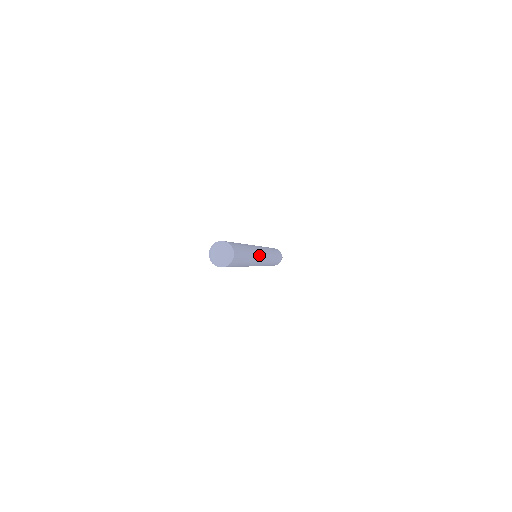
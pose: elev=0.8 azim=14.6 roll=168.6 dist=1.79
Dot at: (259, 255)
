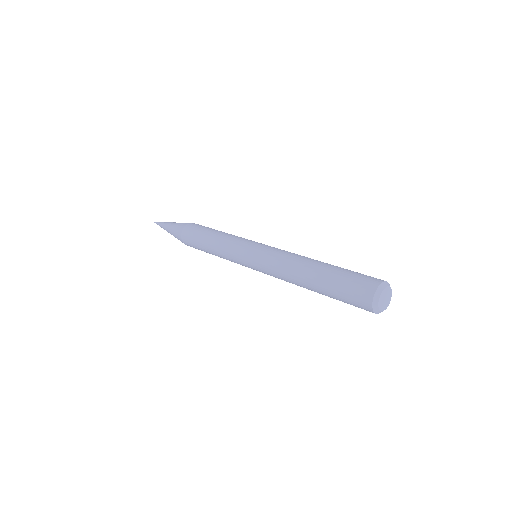
Dot at: occluded
